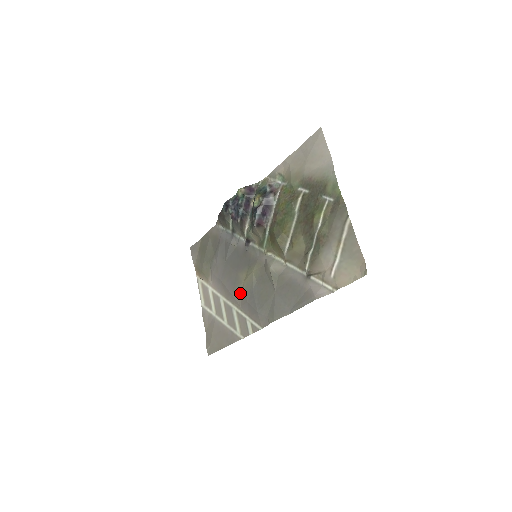
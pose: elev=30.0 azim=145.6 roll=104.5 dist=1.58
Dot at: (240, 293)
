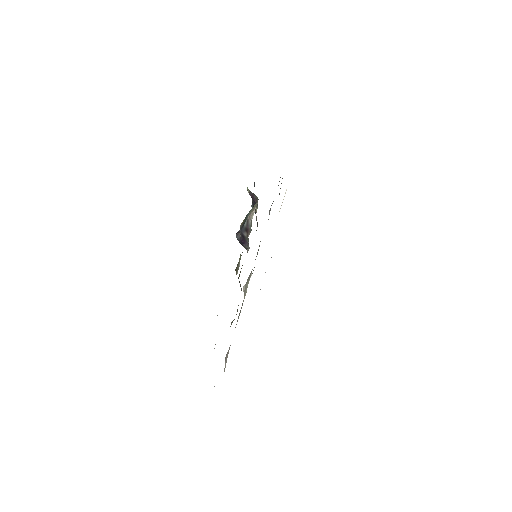
Dot at: occluded
